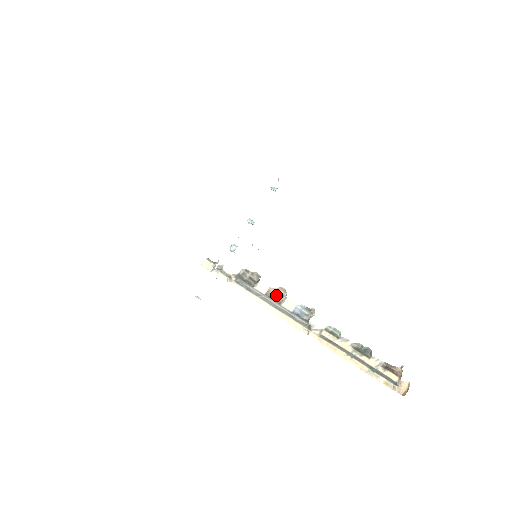
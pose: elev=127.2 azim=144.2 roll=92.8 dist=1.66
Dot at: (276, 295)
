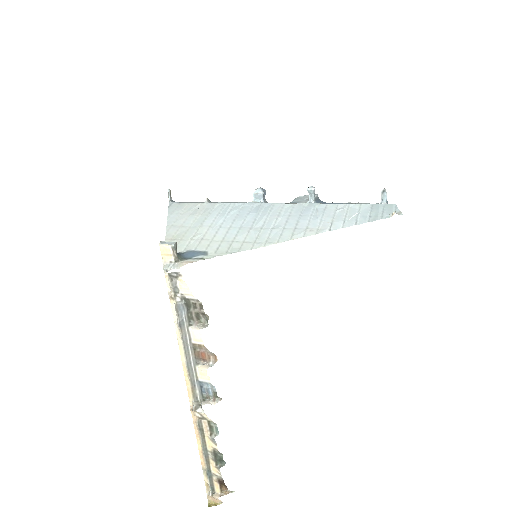
Dot at: (202, 355)
